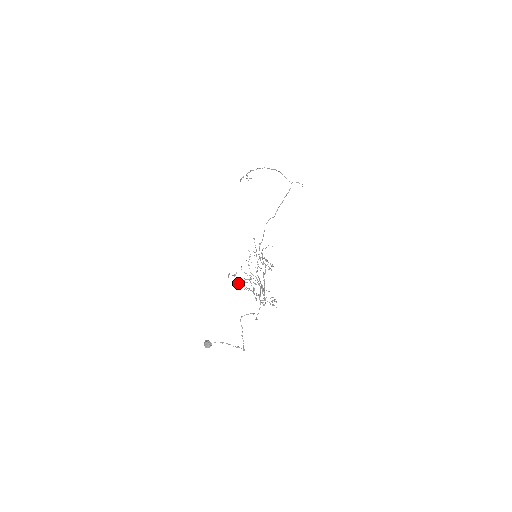
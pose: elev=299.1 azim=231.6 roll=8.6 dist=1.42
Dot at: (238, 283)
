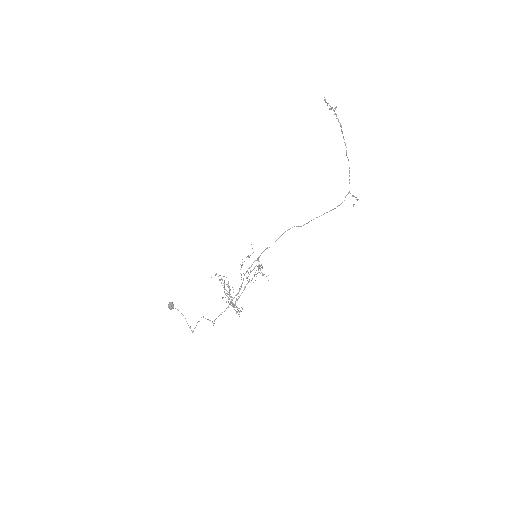
Dot at: occluded
